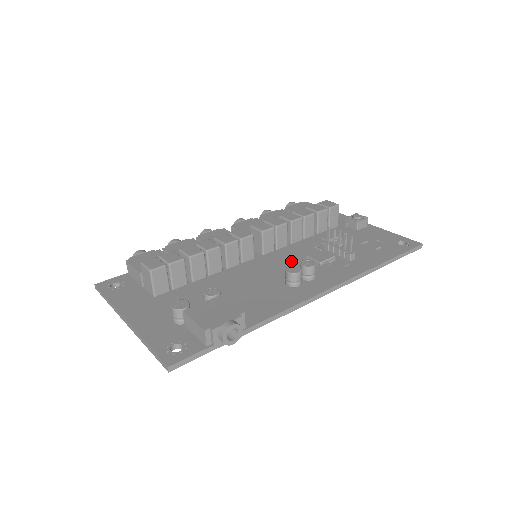
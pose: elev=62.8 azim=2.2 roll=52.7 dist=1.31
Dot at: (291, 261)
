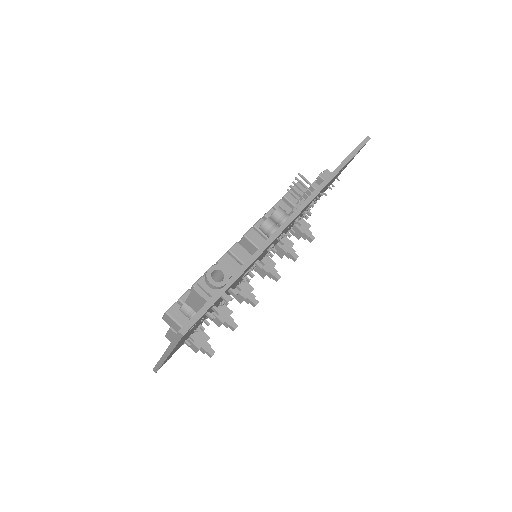
Dot at: occluded
